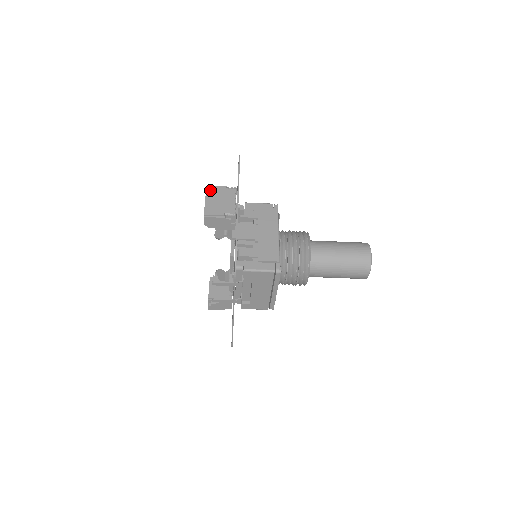
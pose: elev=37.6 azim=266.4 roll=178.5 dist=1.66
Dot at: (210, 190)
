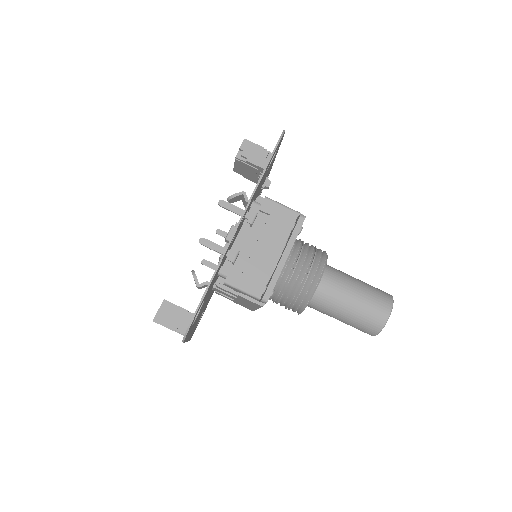
Dot at: occluded
